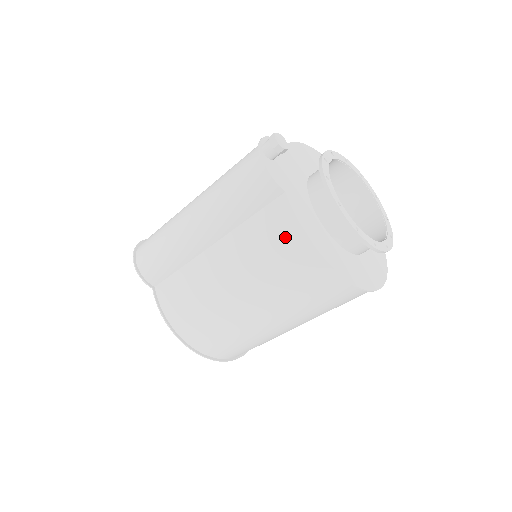
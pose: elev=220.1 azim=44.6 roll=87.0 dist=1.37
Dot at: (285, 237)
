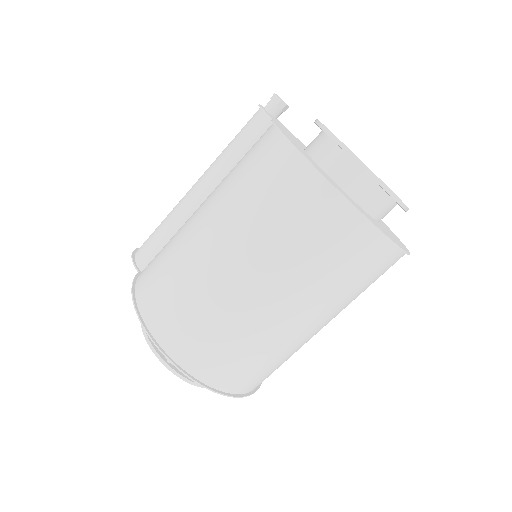
Dot at: (262, 146)
